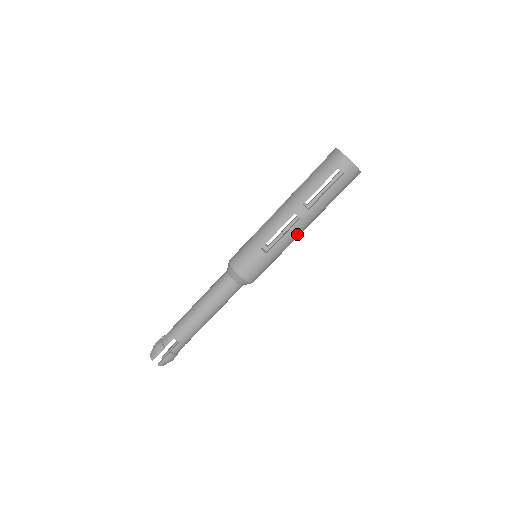
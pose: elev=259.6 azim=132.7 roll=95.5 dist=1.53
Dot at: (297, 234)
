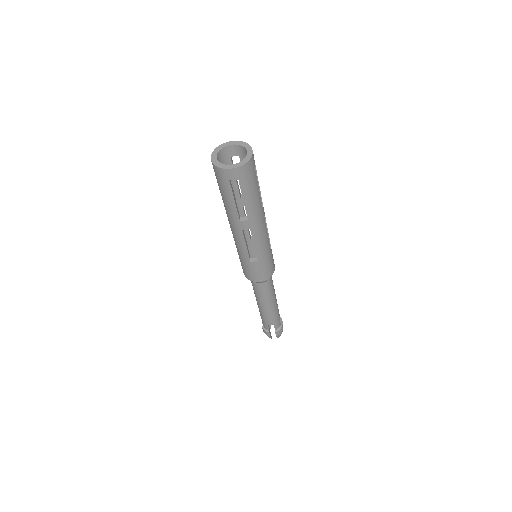
Dot at: (263, 232)
